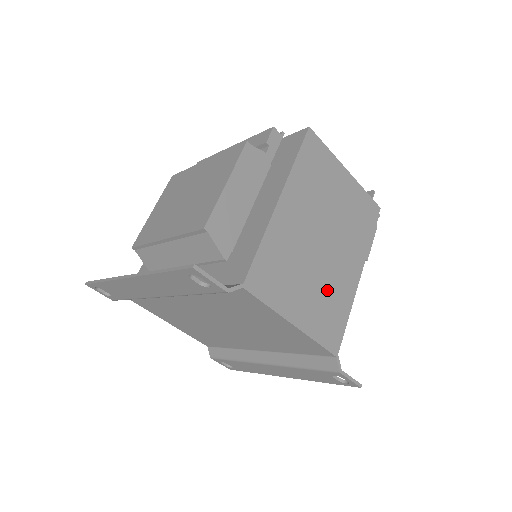
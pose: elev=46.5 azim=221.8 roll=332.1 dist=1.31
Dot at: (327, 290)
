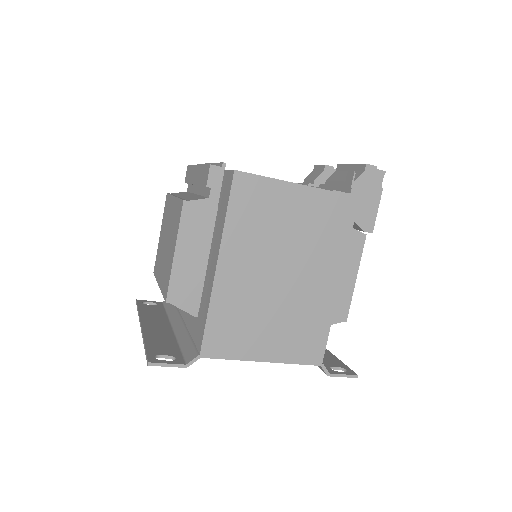
Dot at: (297, 316)
